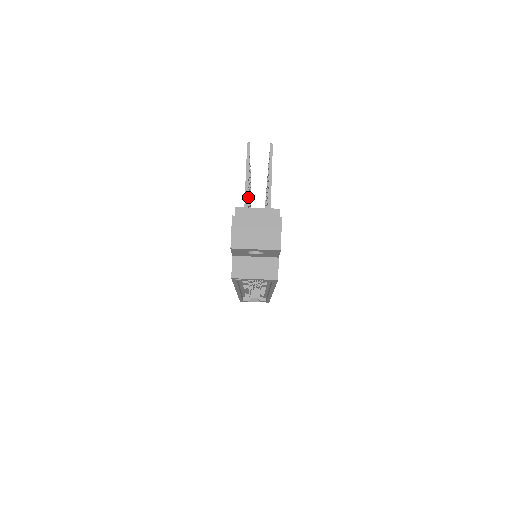
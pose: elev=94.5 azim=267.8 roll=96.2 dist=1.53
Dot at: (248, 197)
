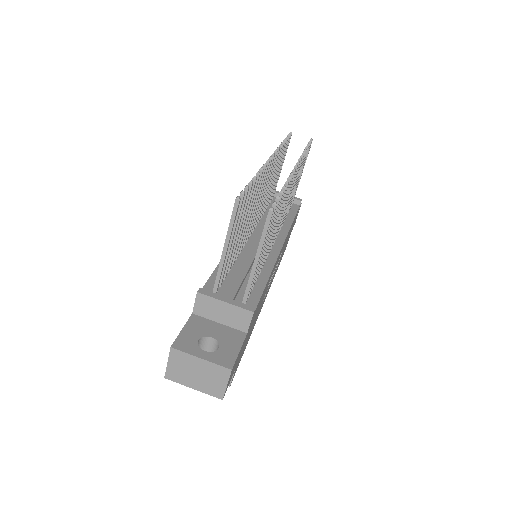
Dot at: (237, 238)
